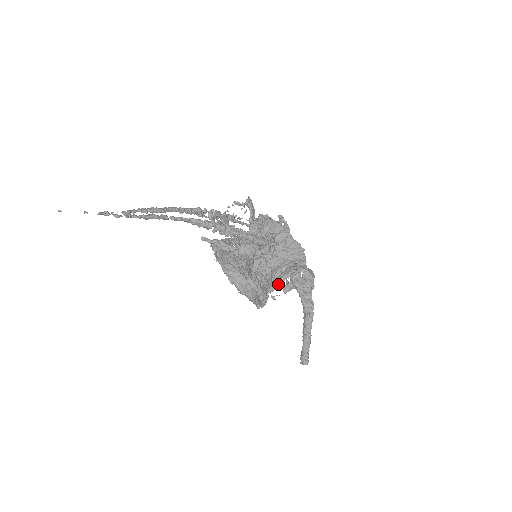
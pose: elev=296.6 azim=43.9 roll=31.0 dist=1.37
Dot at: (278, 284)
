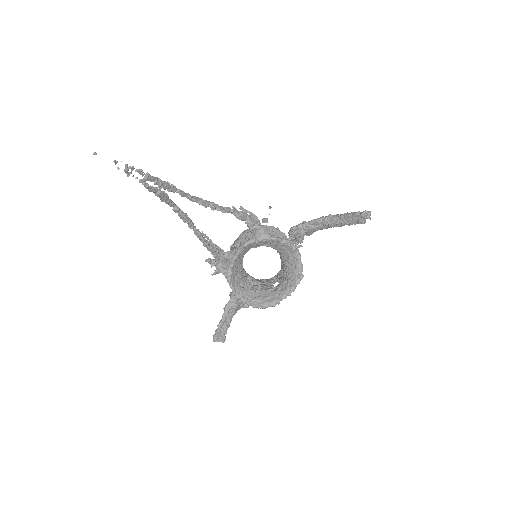
Dot at: occluded
